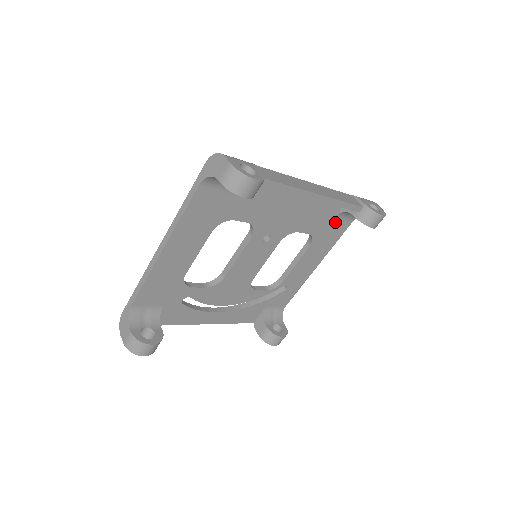
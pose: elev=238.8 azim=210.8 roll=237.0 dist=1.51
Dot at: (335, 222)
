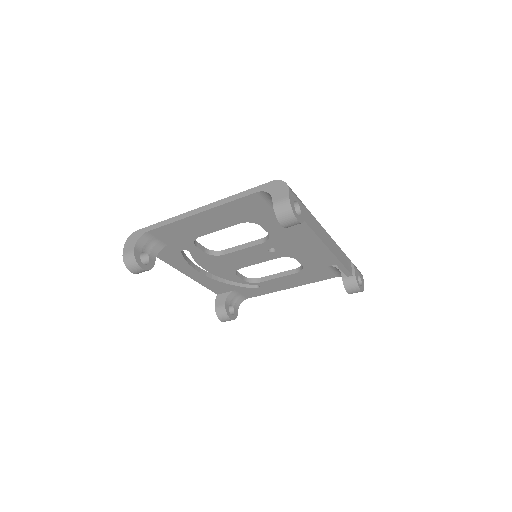
Dot at: (326, 269)
